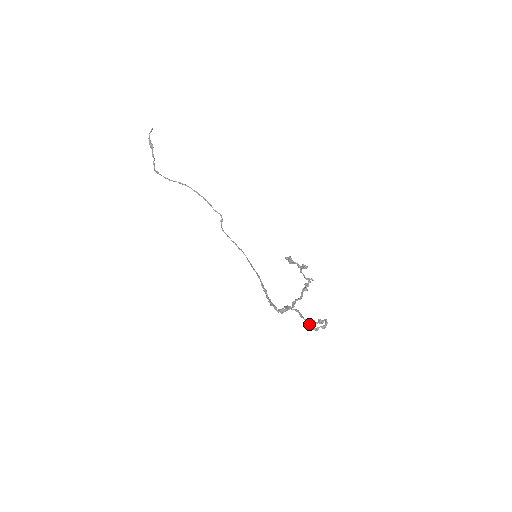
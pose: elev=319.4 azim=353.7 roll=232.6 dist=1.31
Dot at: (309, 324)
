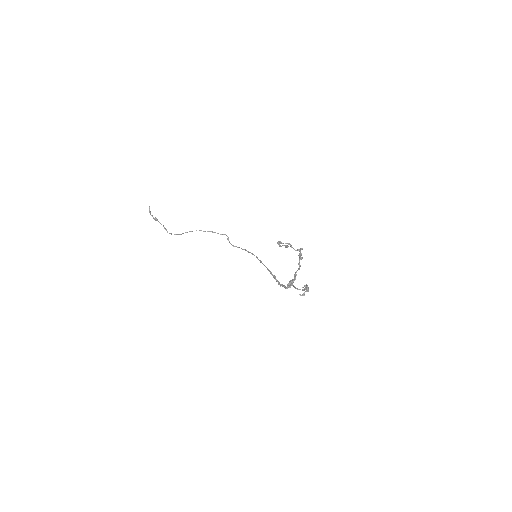
Dot at: occluded
